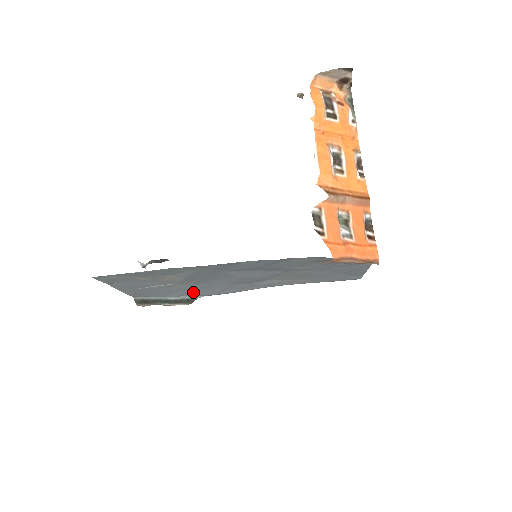
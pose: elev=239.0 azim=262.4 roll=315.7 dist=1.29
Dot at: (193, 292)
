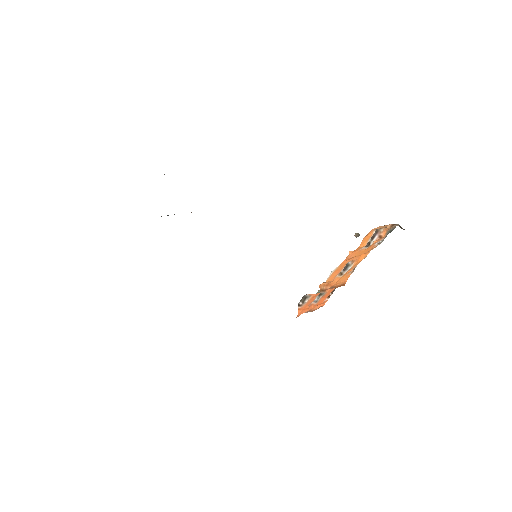
Dot at: occluded
